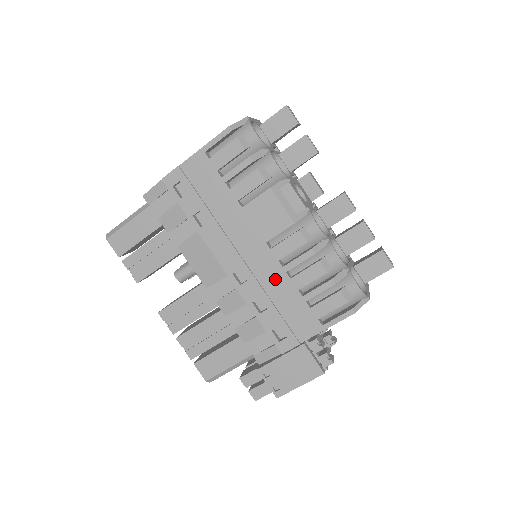
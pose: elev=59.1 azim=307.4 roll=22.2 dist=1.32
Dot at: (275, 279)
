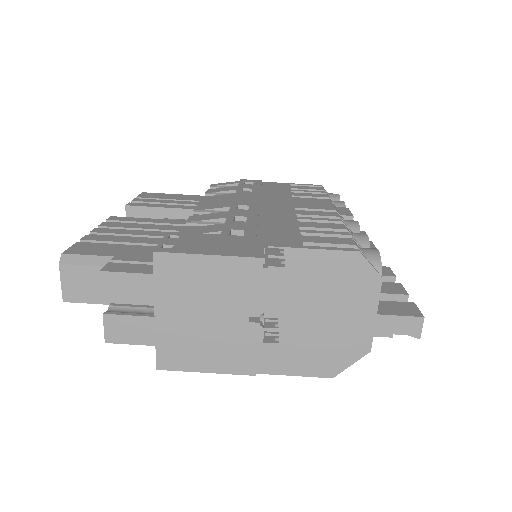
Dot at: (280, 218)
